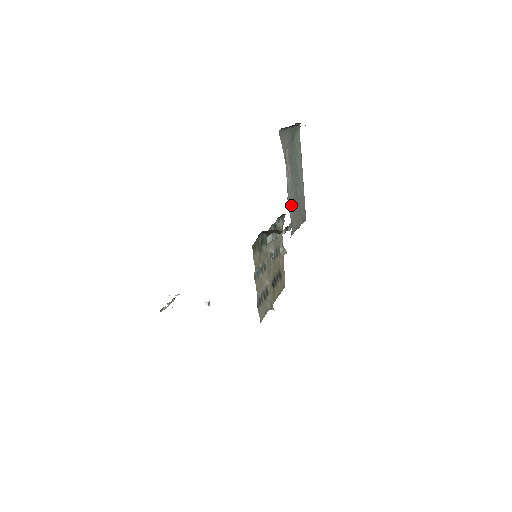
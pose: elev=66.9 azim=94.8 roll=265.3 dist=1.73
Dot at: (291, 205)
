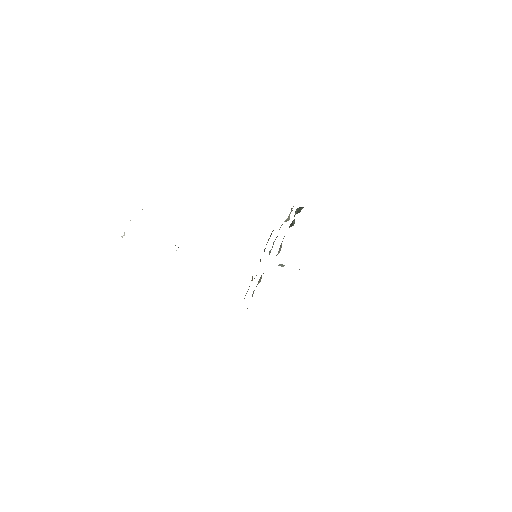
Dot at: occluded
